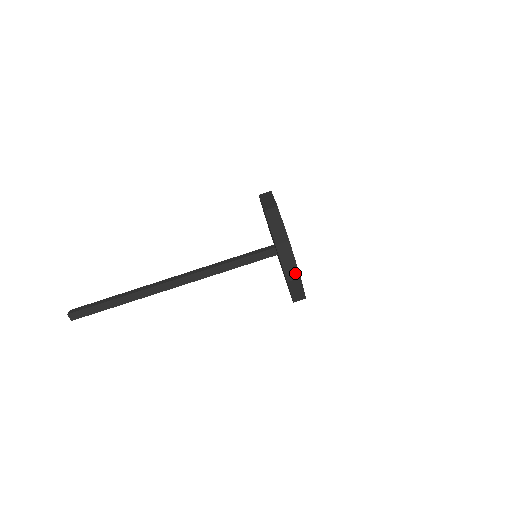
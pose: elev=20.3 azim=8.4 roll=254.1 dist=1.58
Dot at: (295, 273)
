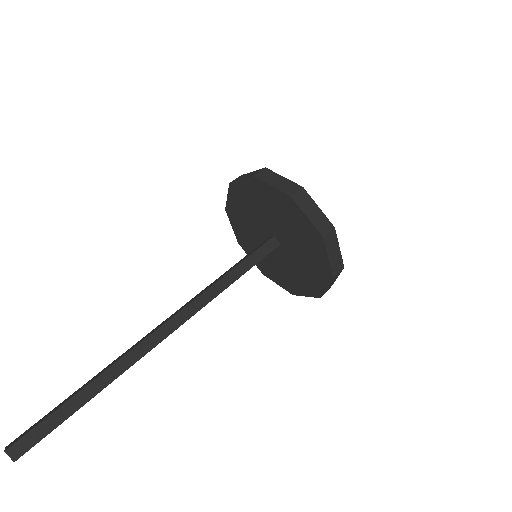
Dot at: (326, 224)
